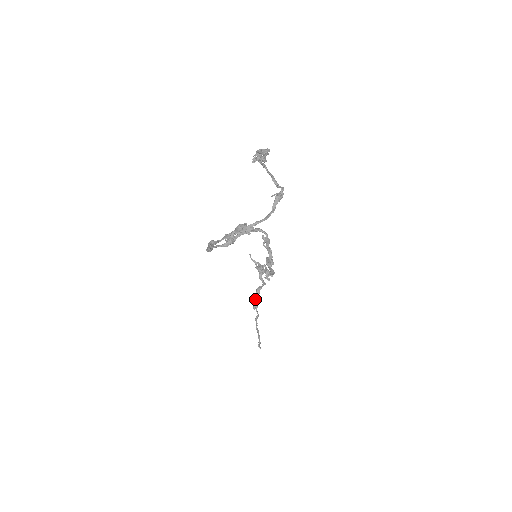
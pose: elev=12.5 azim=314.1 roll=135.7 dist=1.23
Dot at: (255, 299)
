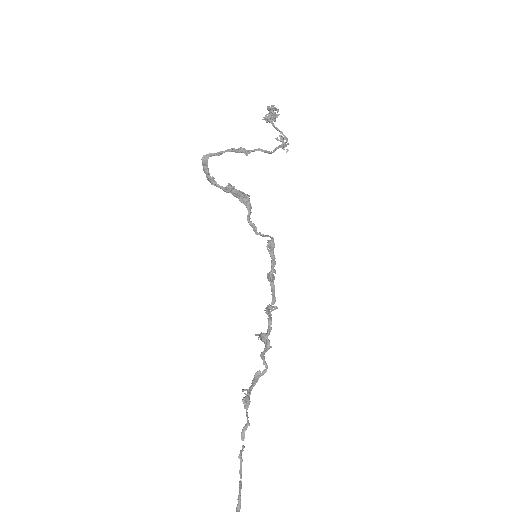
Dot at: (248, 391)
